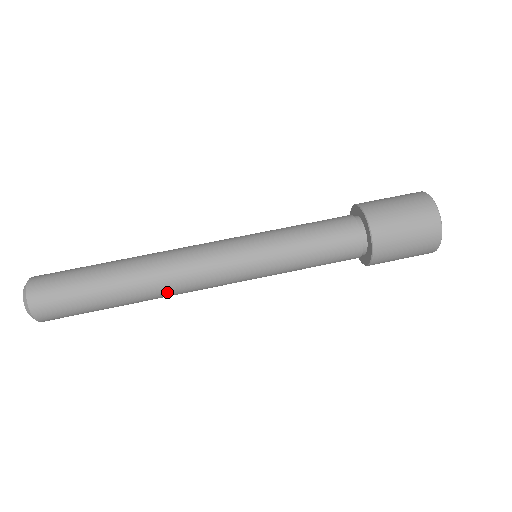
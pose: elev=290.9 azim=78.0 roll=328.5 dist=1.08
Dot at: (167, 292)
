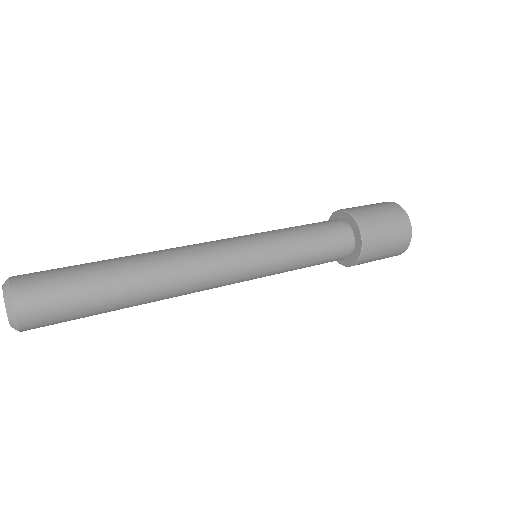
Dot at: (174, 294)
